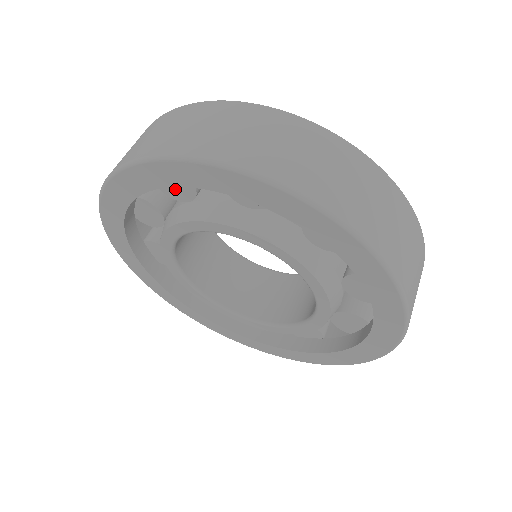
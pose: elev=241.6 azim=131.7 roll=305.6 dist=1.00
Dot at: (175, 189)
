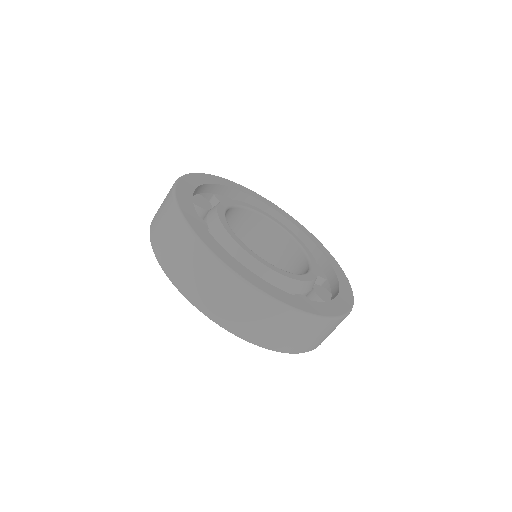
Dot at: occluded
